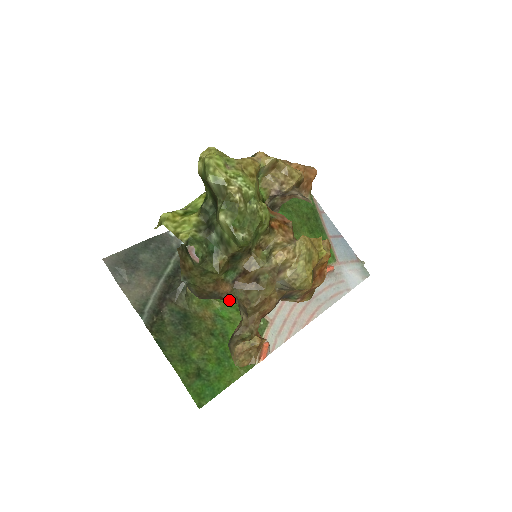
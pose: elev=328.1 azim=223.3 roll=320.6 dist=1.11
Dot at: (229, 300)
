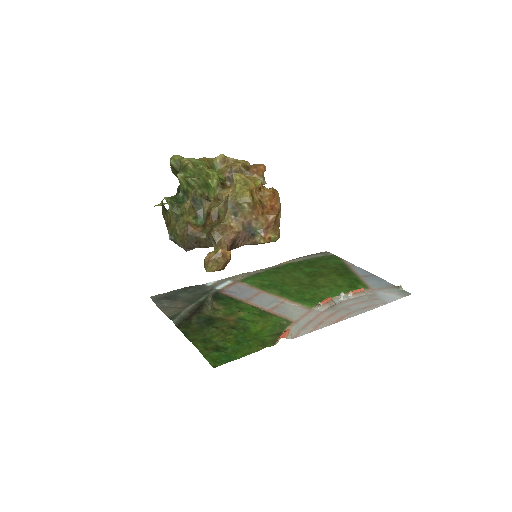
Dot at: (203, 239)
